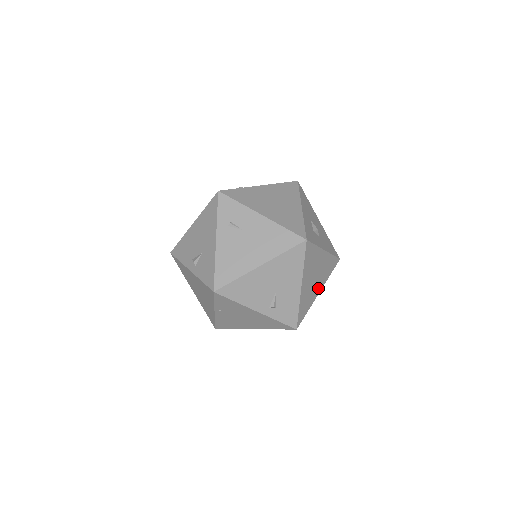
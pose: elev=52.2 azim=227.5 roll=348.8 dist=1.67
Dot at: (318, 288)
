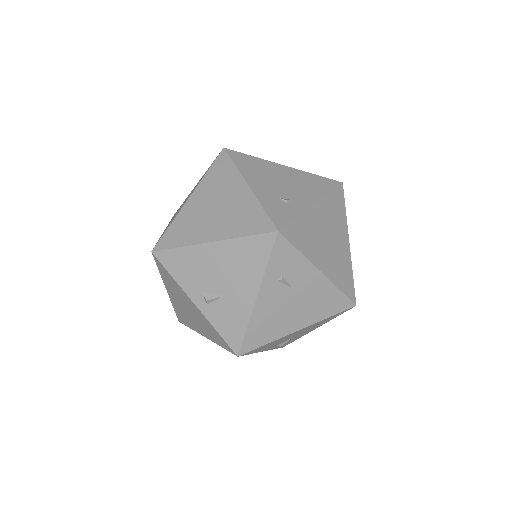
Dot at: occluded
